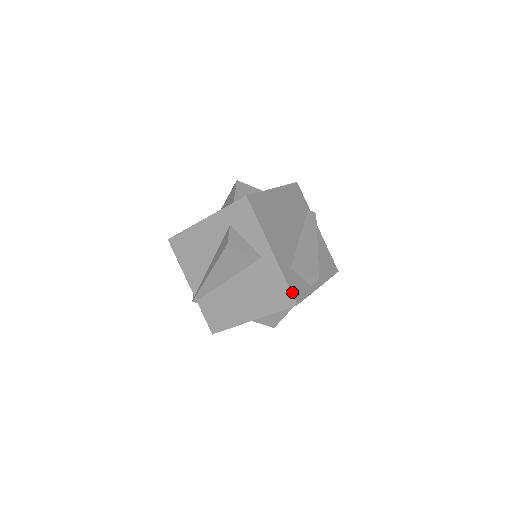
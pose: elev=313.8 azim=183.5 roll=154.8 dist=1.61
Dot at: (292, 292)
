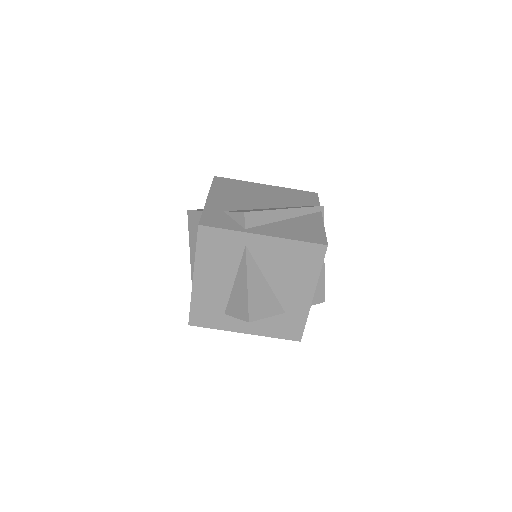
Dot at: (202, 218)
